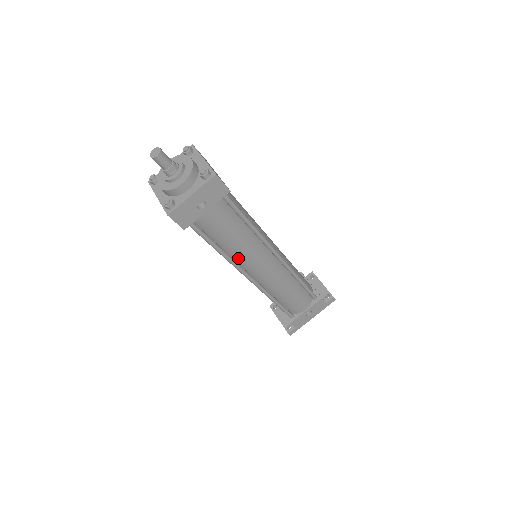
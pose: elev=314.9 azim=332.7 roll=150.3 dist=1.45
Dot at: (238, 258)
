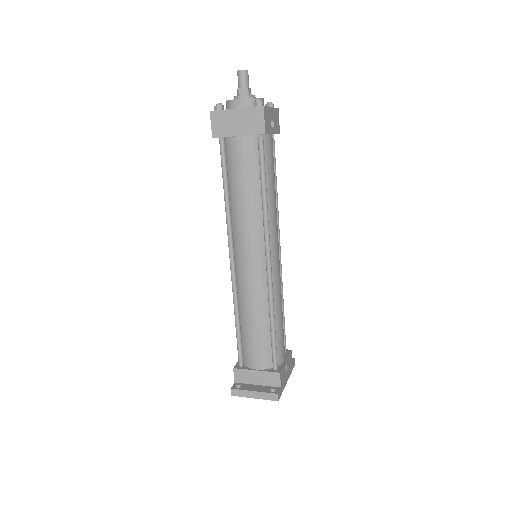
Dot at: (269, 219)
